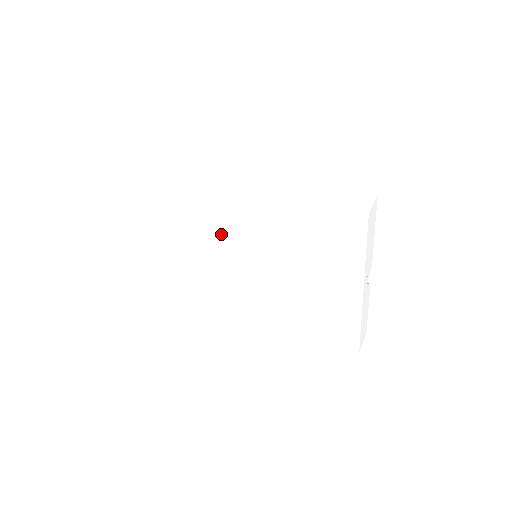
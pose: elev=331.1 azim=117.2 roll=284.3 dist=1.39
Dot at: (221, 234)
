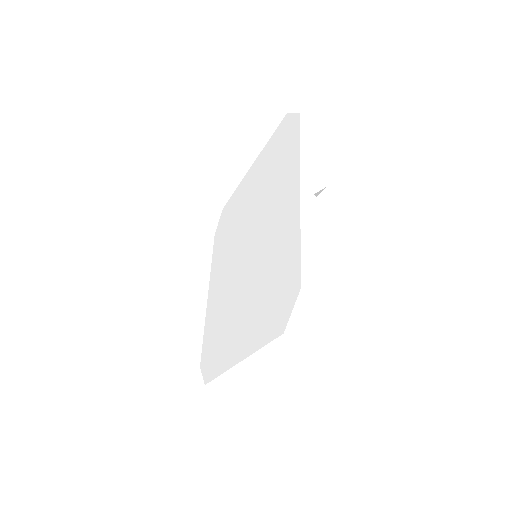
Dot at: (236, 240)
